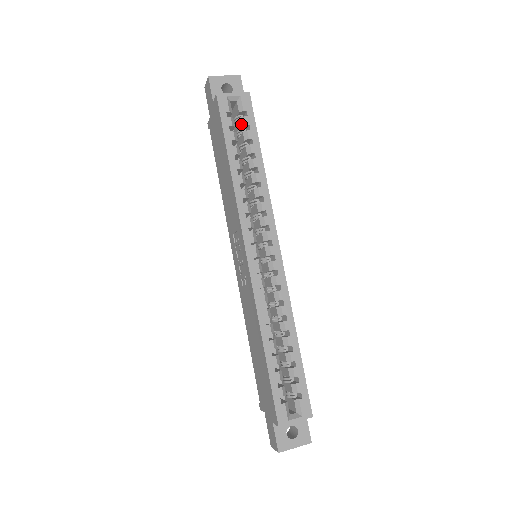
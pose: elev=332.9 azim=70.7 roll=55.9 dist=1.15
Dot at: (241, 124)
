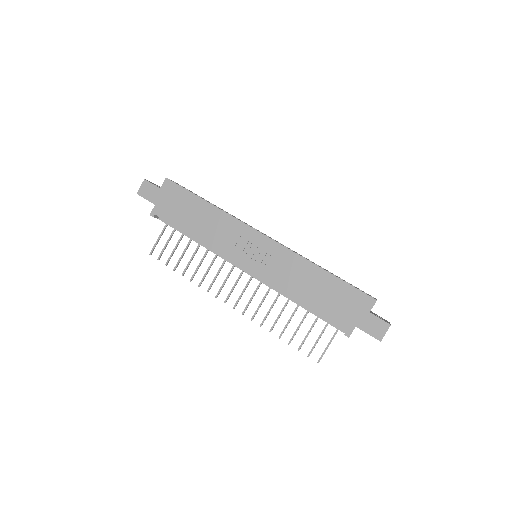
Dot at: occluded
